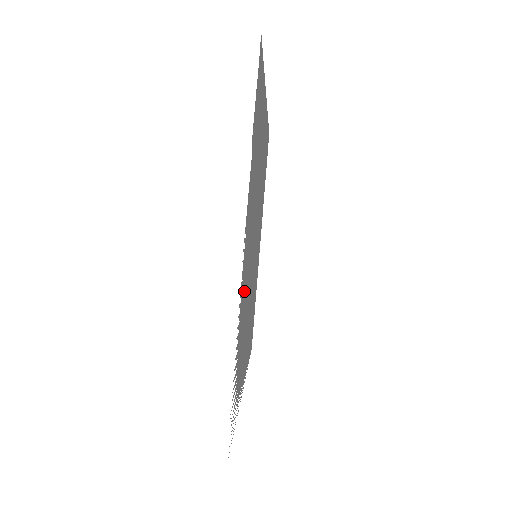
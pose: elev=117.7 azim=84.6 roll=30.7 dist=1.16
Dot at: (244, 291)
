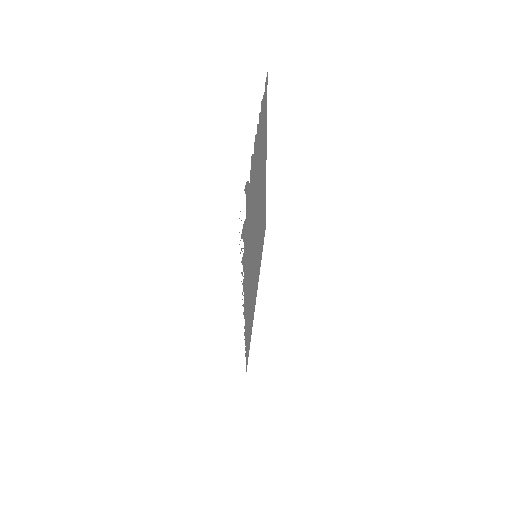
Dot at: (253, 178)
